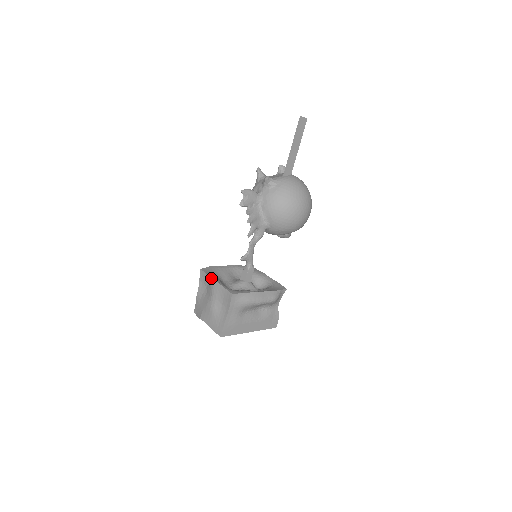
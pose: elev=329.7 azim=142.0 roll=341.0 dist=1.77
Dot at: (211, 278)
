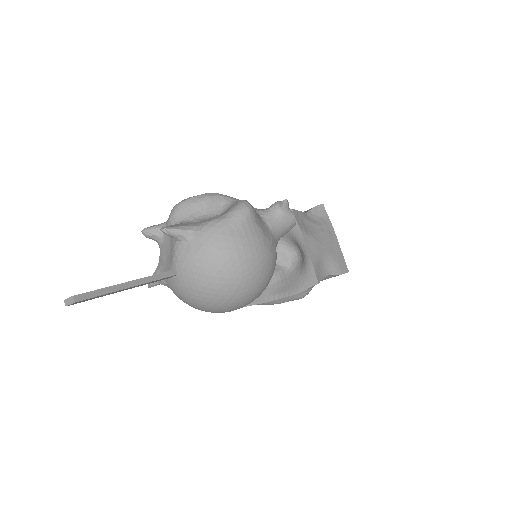
Dot at: occluded
